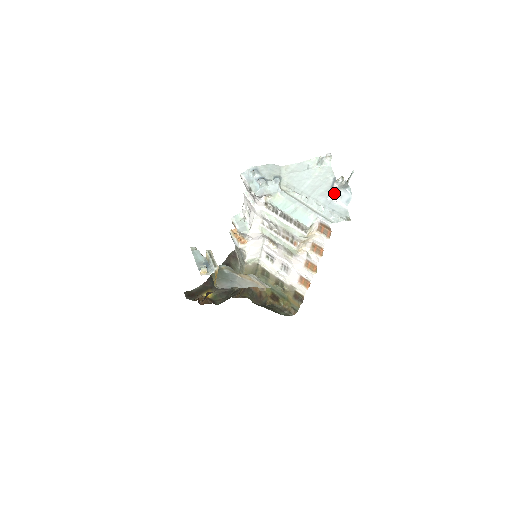
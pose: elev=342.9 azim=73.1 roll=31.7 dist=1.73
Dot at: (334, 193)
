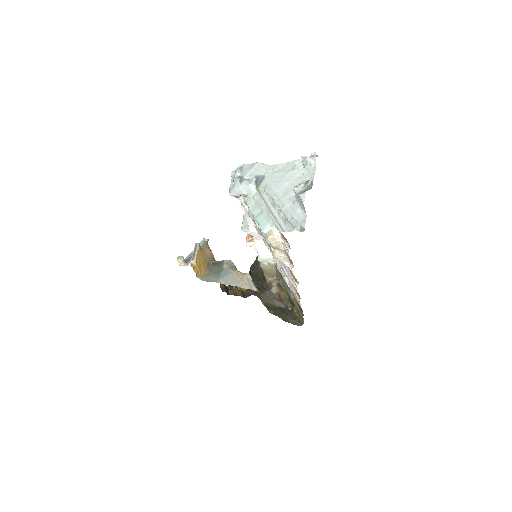
Dot at: (297, 198)
